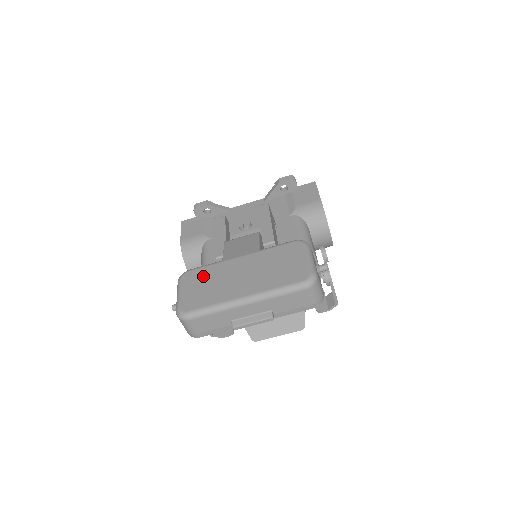
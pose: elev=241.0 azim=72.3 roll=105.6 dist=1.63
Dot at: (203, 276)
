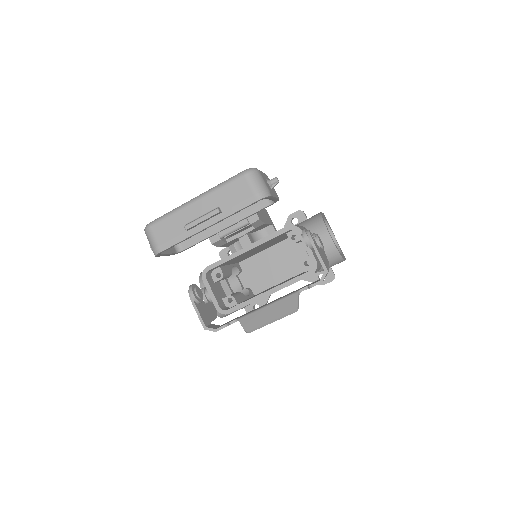
Dot at: occluded
